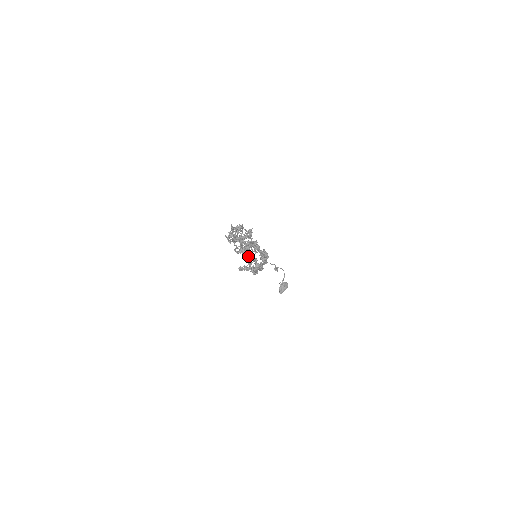
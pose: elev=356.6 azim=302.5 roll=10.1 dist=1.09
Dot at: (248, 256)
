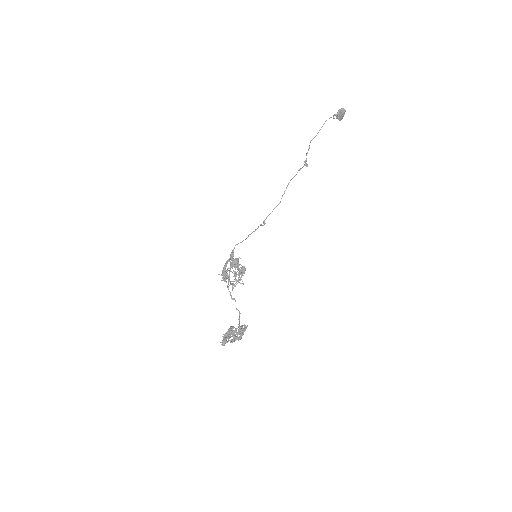
Dot at: (230, 337)
